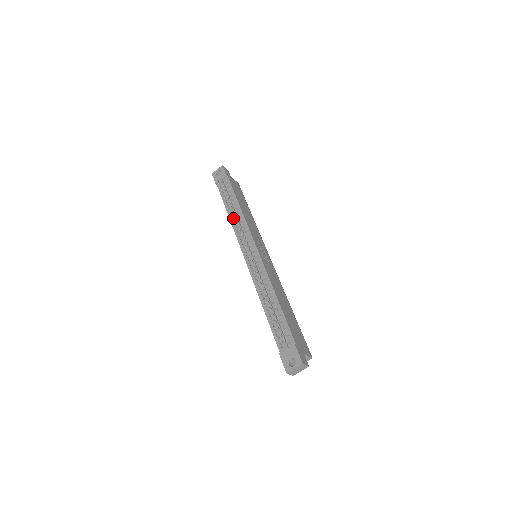
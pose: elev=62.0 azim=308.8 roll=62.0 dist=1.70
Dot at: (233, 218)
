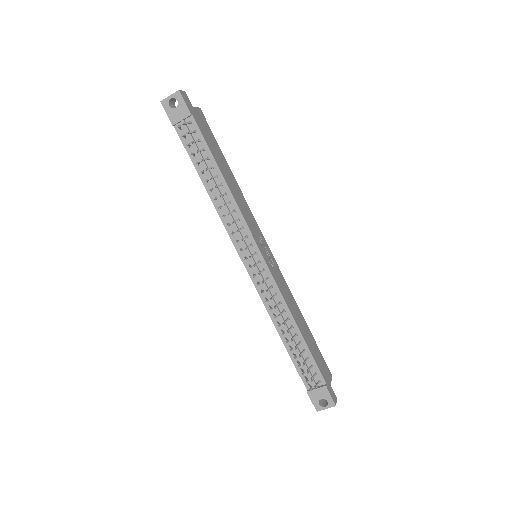
Dot at: occluded
